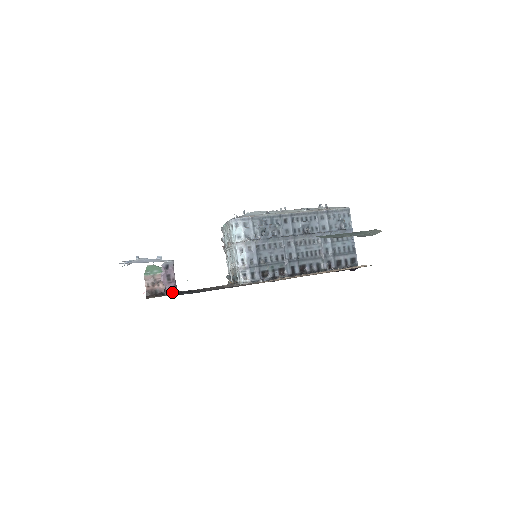
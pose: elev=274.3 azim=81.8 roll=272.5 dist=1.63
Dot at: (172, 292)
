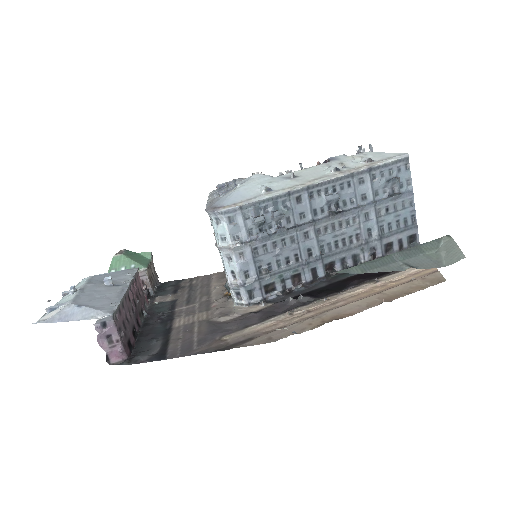
Dot at: (119, 359)
